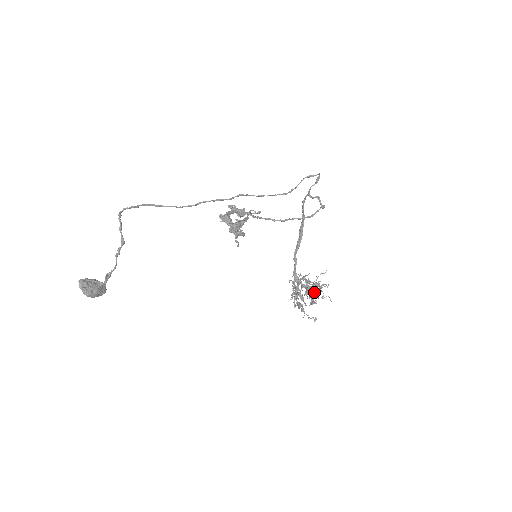
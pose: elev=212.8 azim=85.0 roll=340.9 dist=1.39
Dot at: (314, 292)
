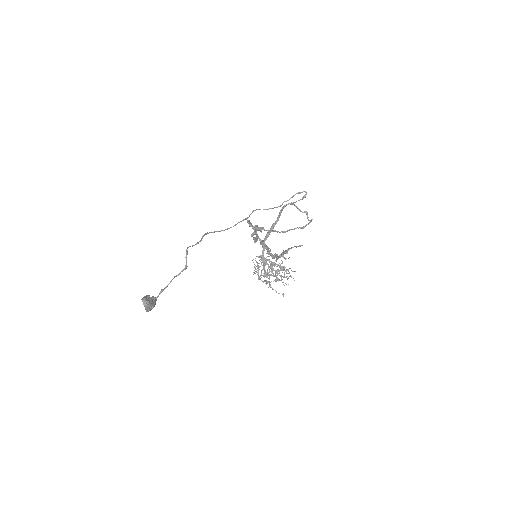
Dot at: occluded
